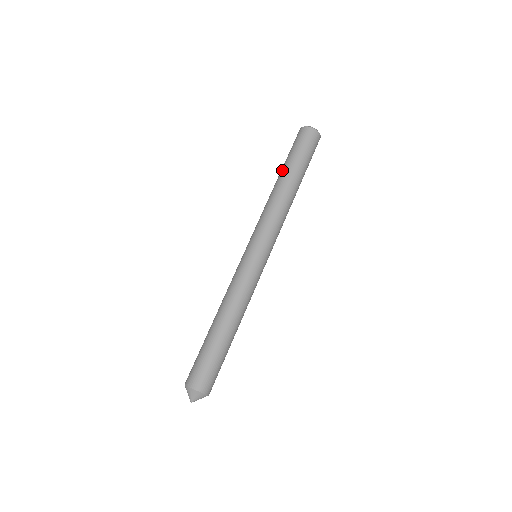
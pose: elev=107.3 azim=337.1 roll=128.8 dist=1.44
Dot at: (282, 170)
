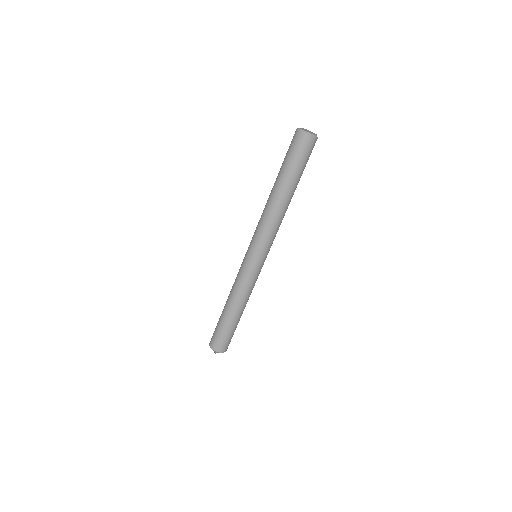
Dot at: (281, 182)
